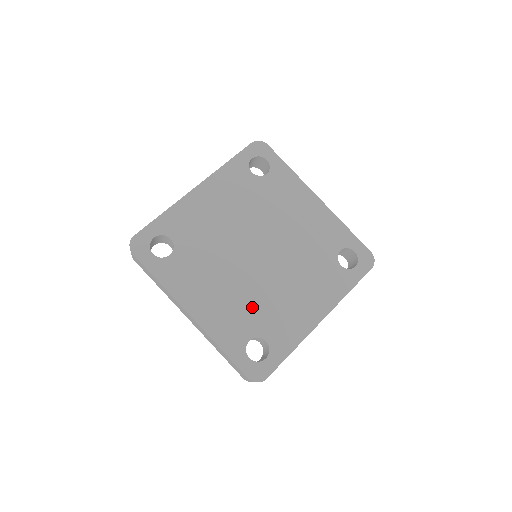
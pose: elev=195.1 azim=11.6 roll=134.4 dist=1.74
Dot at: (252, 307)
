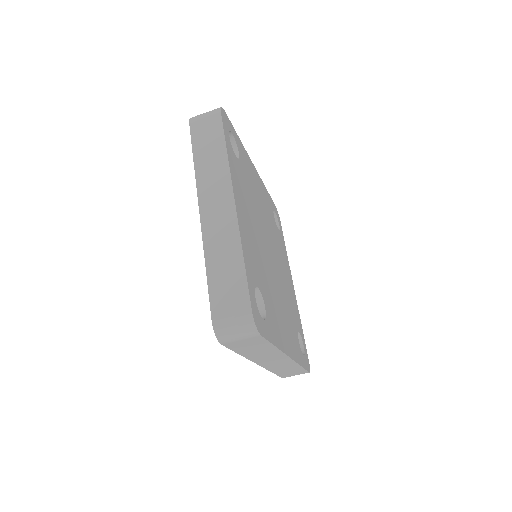
Dot at: (263, 271)
